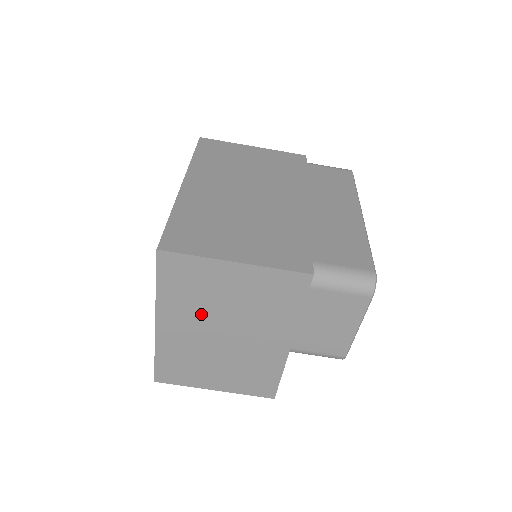
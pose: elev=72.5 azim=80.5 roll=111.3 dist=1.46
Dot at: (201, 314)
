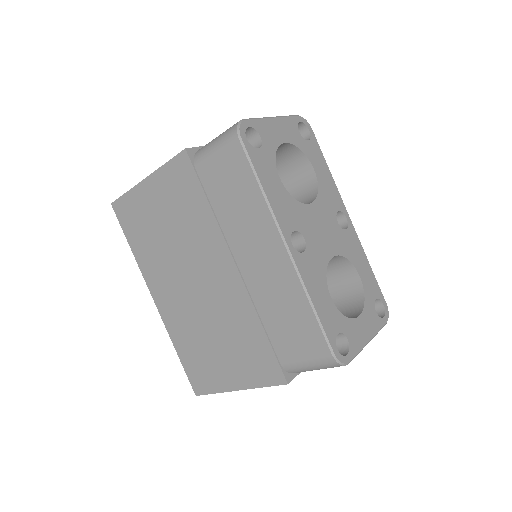
Dot at: occluded
